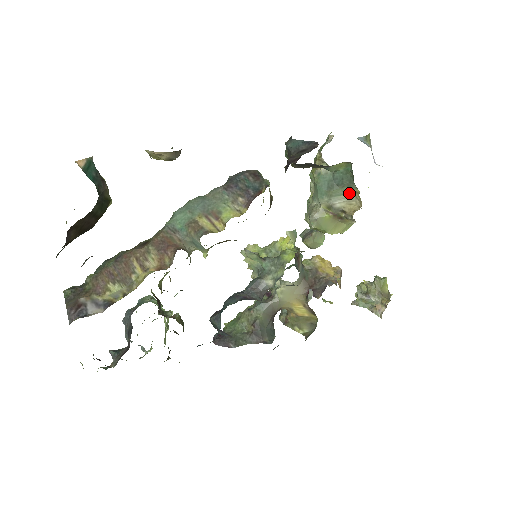
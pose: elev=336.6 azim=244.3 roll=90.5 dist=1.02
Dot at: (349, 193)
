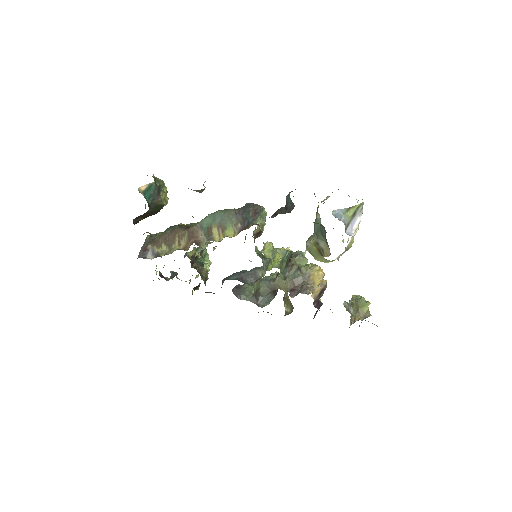
Dot at: (326, 242)
